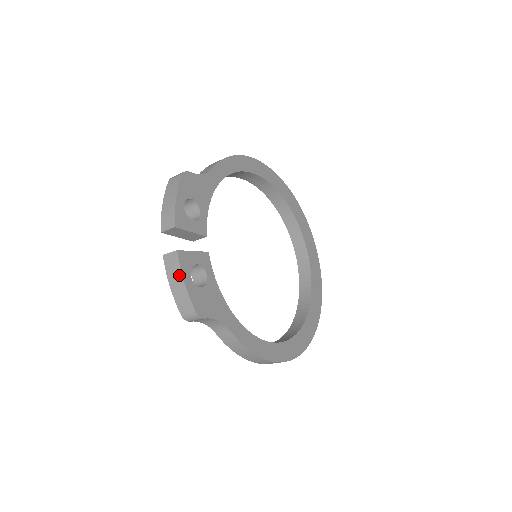
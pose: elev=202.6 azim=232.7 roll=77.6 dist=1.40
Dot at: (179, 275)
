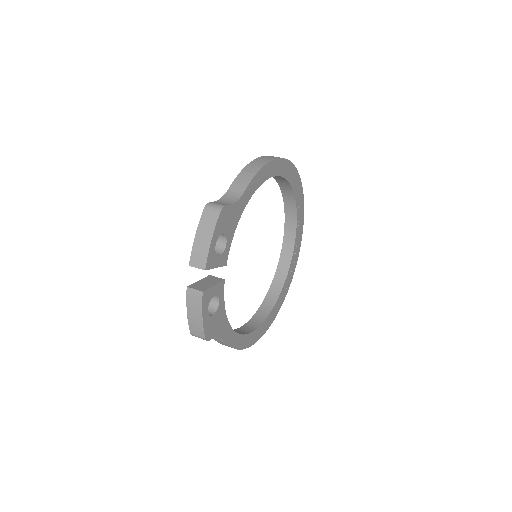
Dot at: (199, 310)
